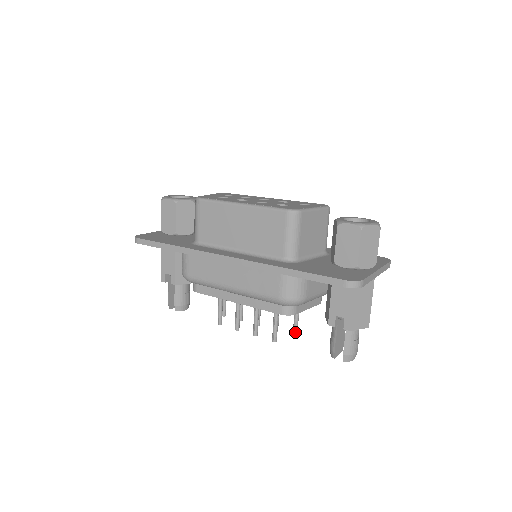
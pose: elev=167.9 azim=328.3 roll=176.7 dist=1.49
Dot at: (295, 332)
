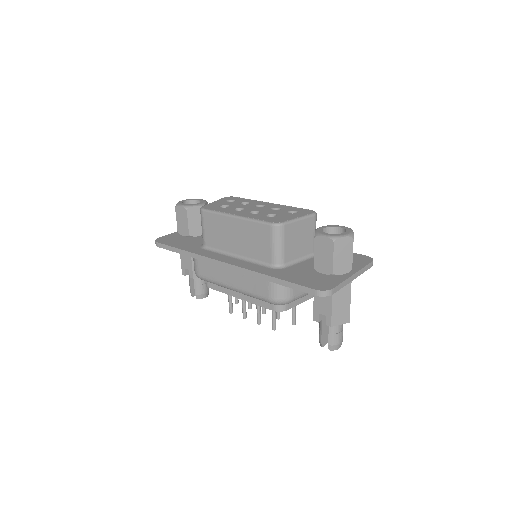
Dot at: (293, 321)
